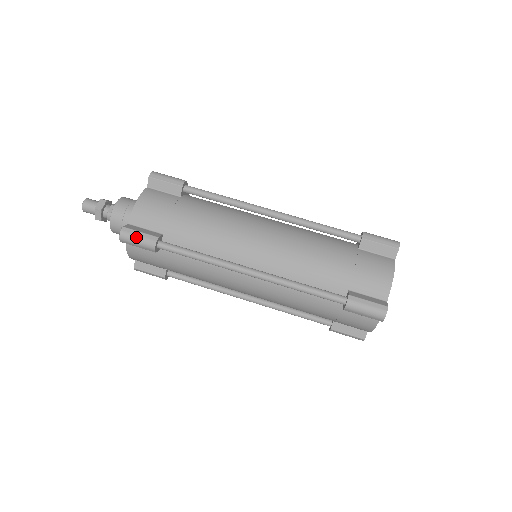
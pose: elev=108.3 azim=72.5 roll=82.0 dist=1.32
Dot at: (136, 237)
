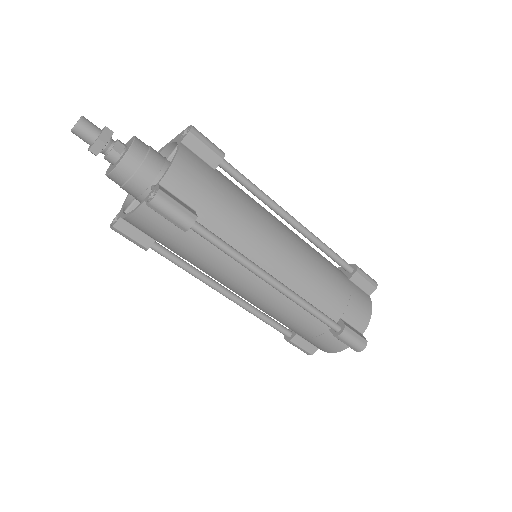
Dot at: (173, 208)
